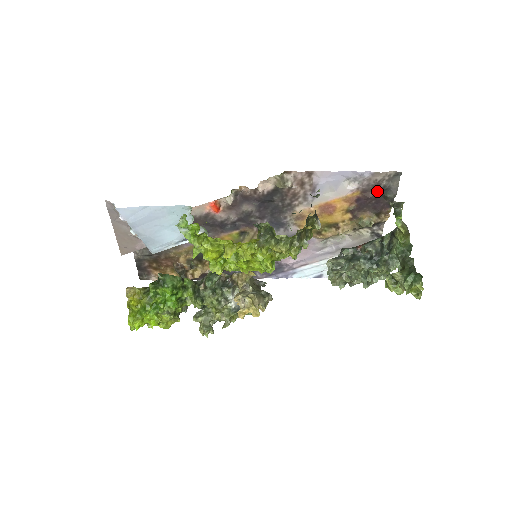
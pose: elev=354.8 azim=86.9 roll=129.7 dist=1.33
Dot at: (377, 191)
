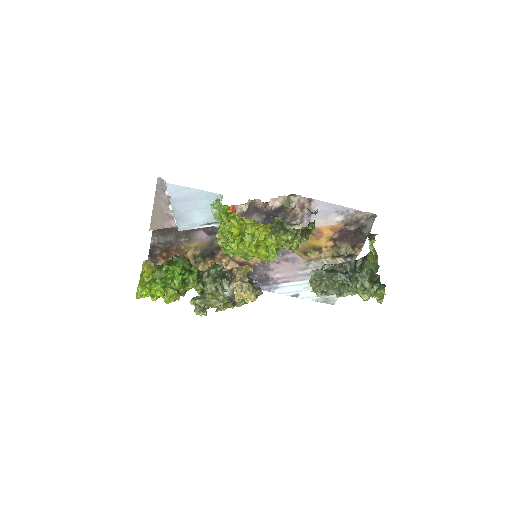
Dot at: (356, 226)
